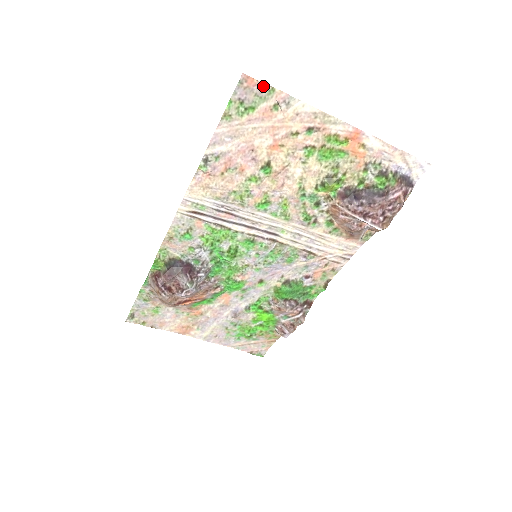
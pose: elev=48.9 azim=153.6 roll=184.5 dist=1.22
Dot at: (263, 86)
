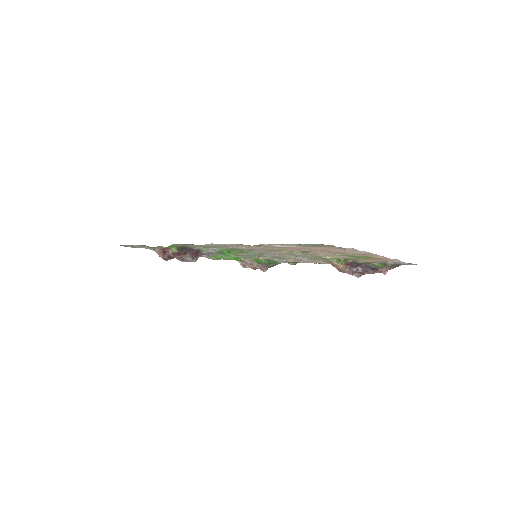
Dot at: occluded
